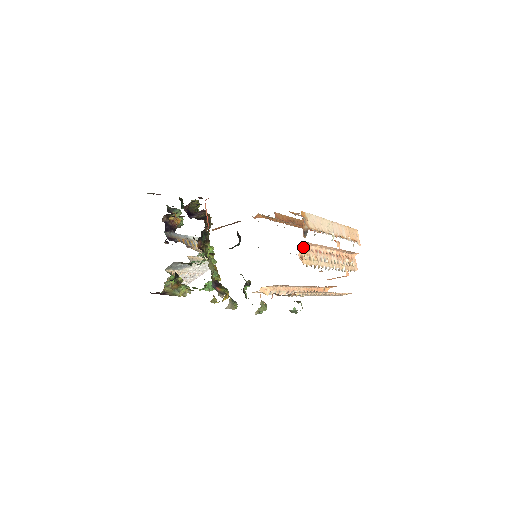
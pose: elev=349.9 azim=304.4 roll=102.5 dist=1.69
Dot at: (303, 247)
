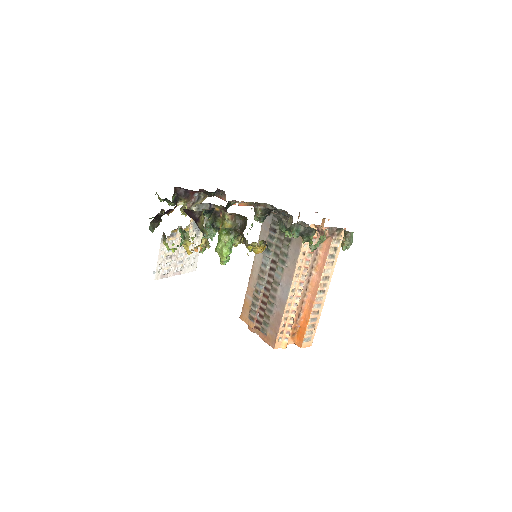
Dot at: occluded
